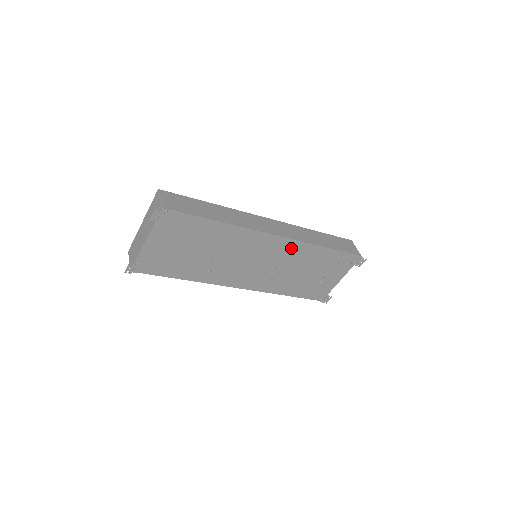
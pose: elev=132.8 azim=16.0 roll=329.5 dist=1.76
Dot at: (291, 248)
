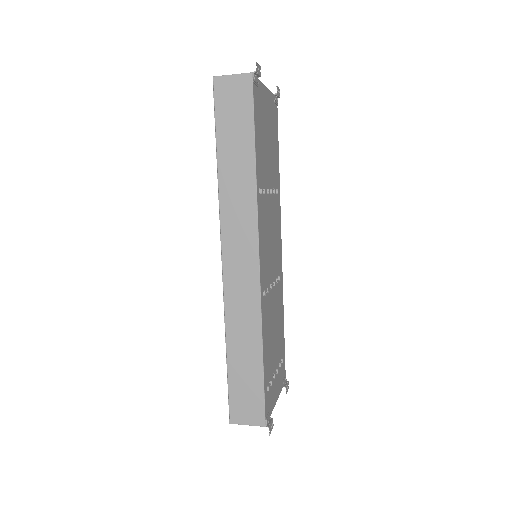
Dot at: occluded
